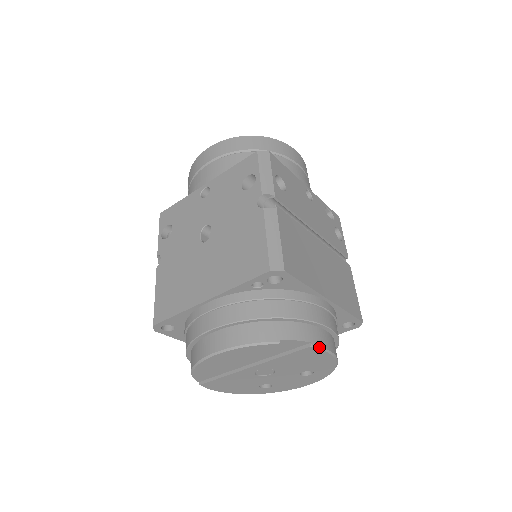
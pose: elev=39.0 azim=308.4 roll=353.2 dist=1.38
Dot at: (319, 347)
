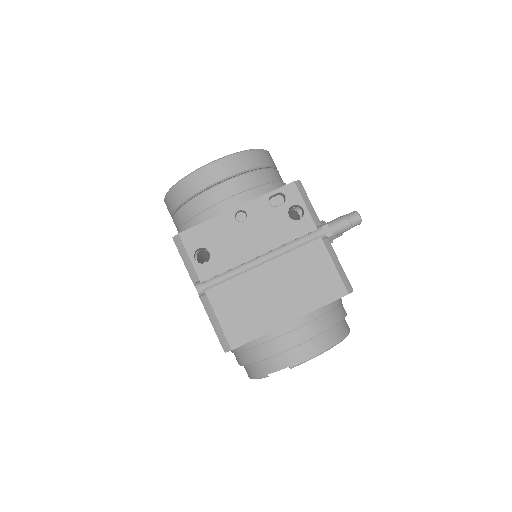
Dot at: (298, 365)
